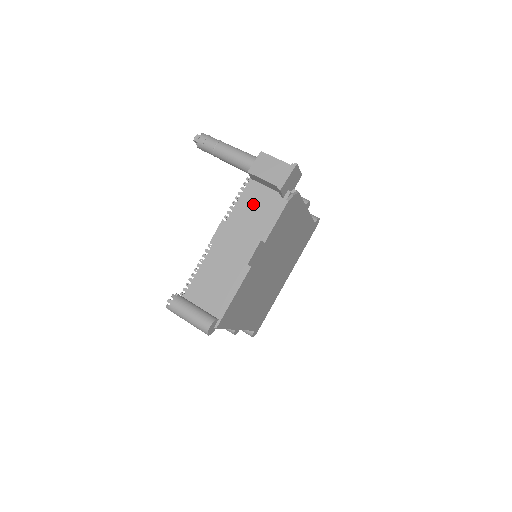
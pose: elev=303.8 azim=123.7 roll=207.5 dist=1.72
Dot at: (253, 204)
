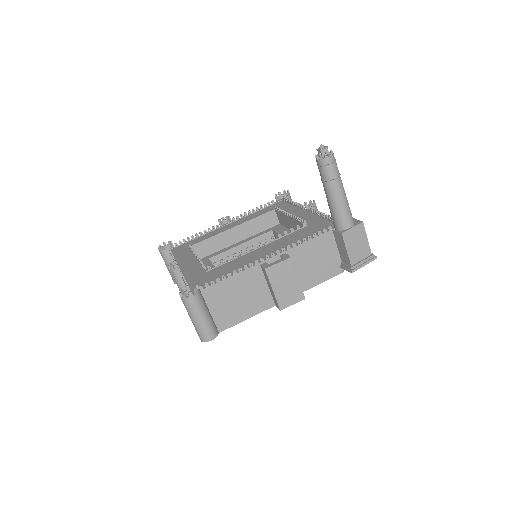
Dot at: (317, 254)
